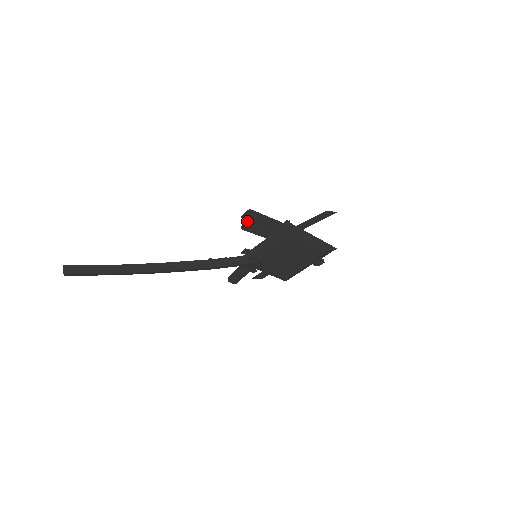
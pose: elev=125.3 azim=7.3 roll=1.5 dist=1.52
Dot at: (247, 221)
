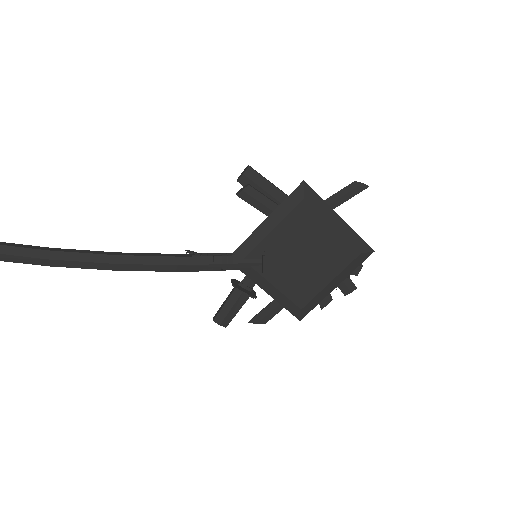
Dot at: (244, 185)
